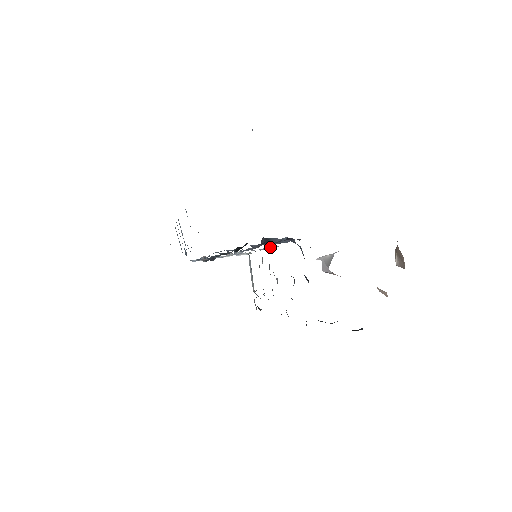
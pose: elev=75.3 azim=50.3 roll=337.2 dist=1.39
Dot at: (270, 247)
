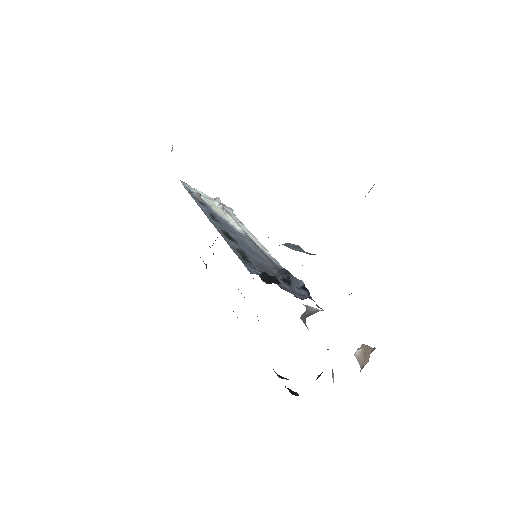
Dot at: (274, 260)
